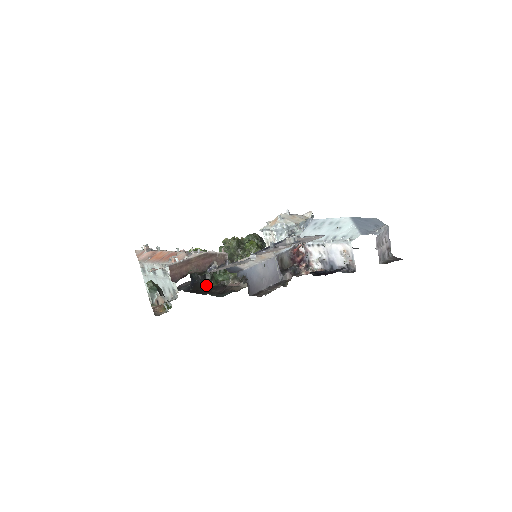
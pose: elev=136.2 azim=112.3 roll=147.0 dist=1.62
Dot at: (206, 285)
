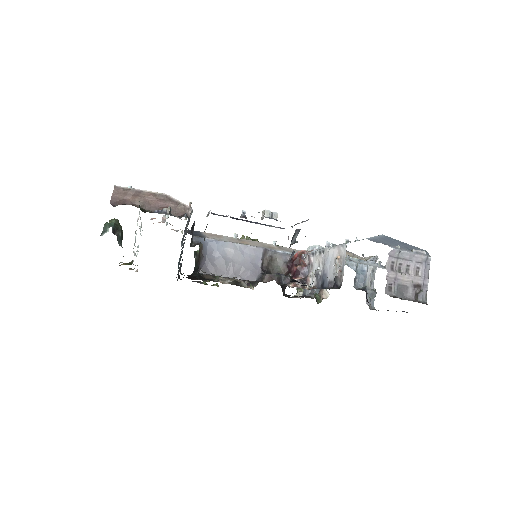
Dot at: (199, 278)
